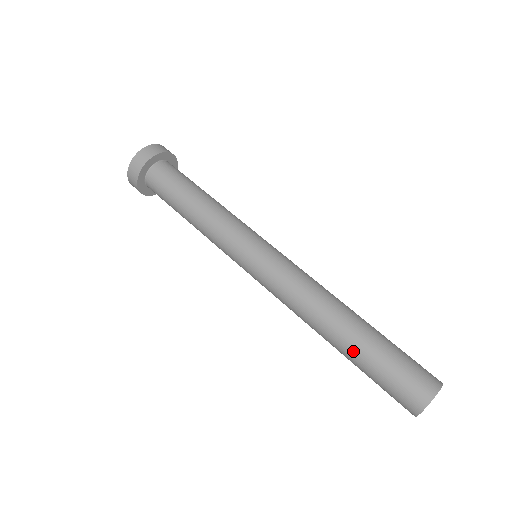
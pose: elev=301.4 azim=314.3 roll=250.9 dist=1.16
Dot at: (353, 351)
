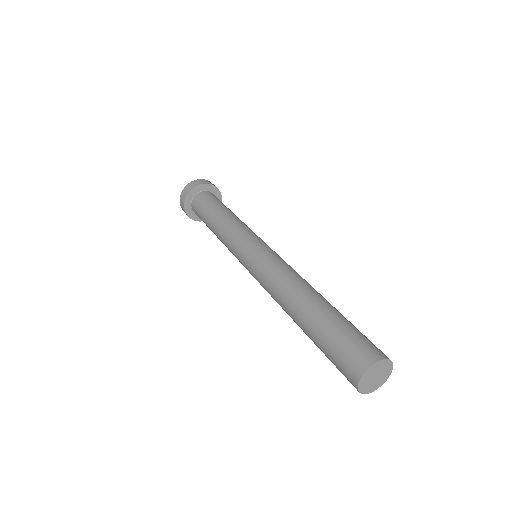
Dot at: (327, 309)
